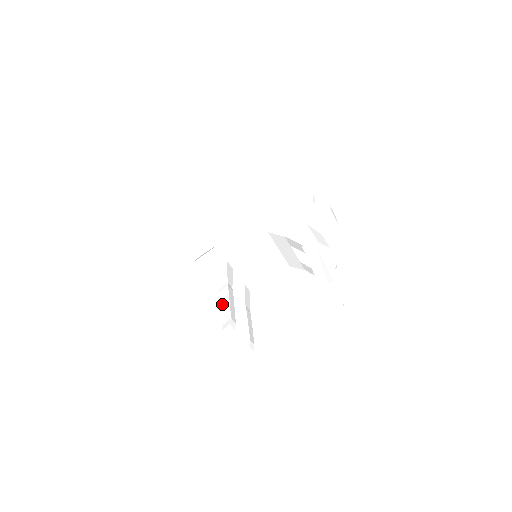
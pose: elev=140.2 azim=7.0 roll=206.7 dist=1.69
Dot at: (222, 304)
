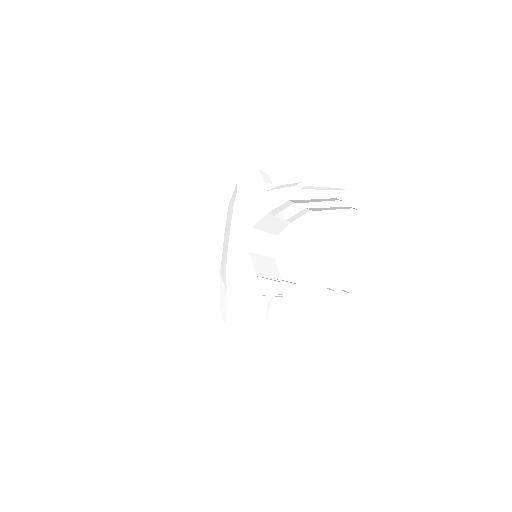
Dot at: (302, 294)
